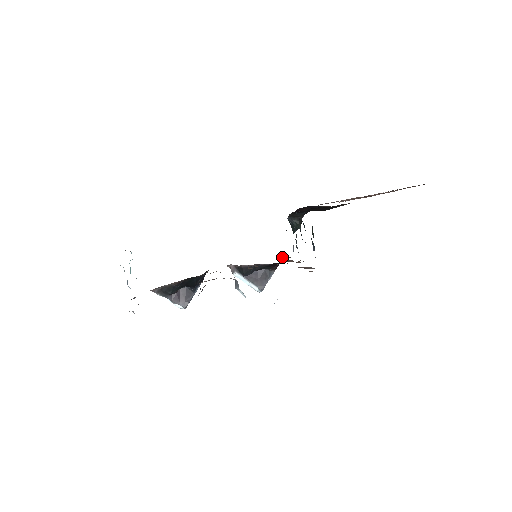
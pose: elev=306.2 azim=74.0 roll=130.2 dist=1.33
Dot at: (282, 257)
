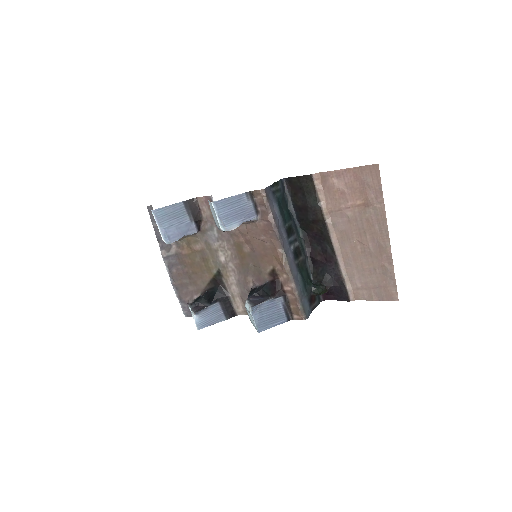
Dot at: (293, 309)
